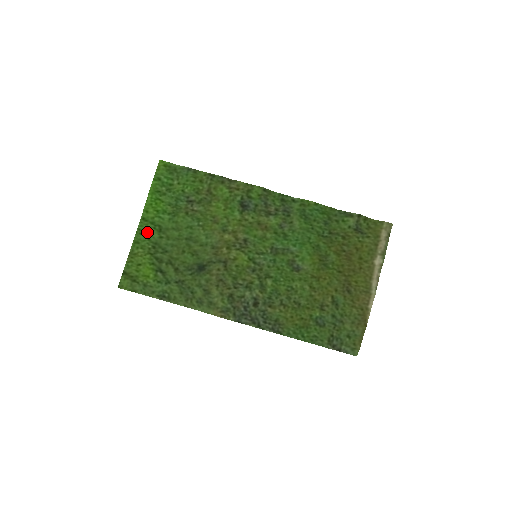
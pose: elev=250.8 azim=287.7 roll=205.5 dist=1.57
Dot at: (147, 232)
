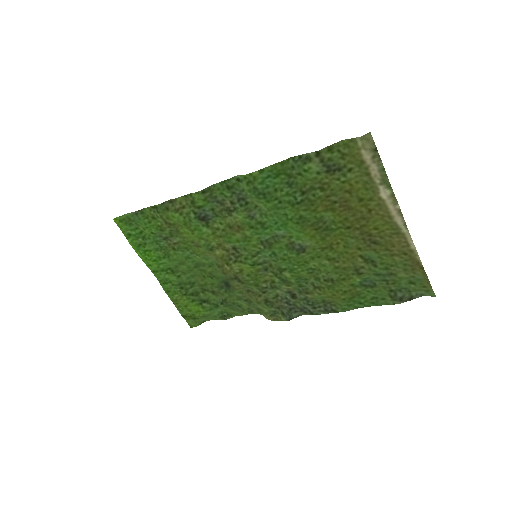
Dot at: (166, 280)
